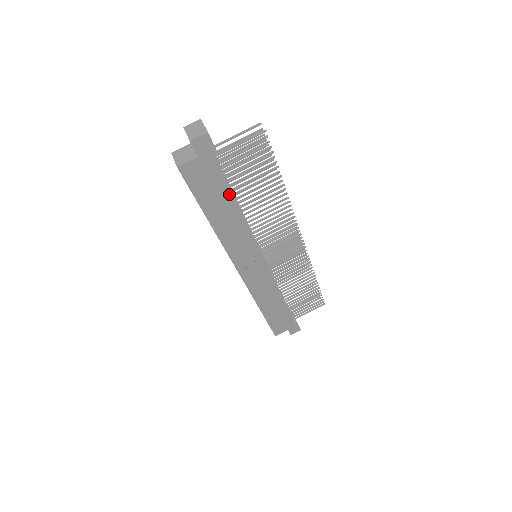
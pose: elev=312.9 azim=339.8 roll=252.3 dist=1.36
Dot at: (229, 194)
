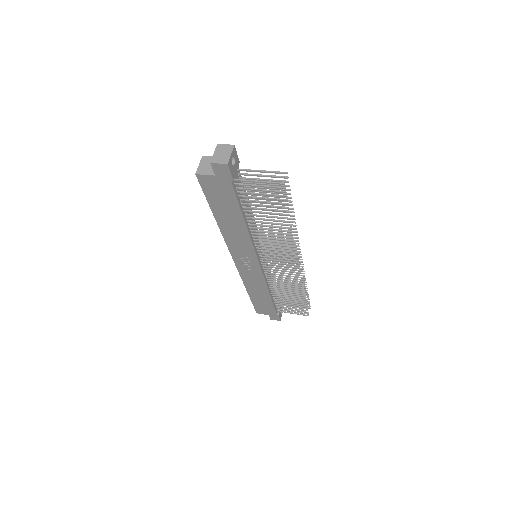
Dot at: (237, 210)
